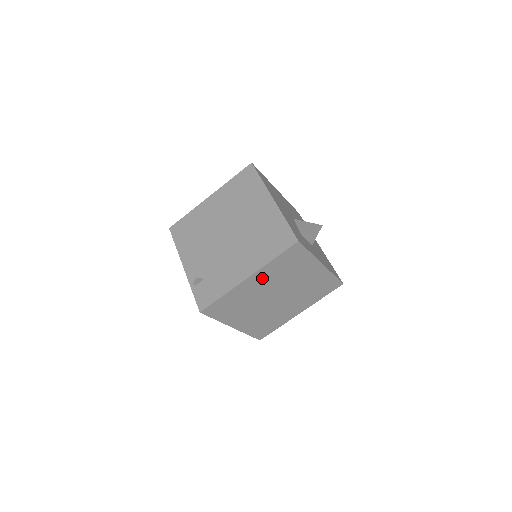
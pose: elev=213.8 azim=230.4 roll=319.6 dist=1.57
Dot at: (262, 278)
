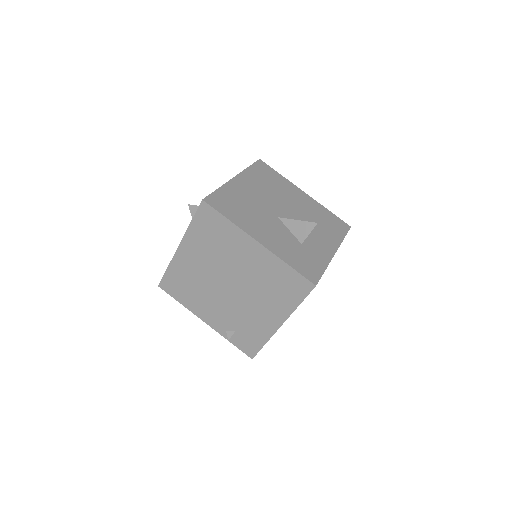
Dot at: occluded
